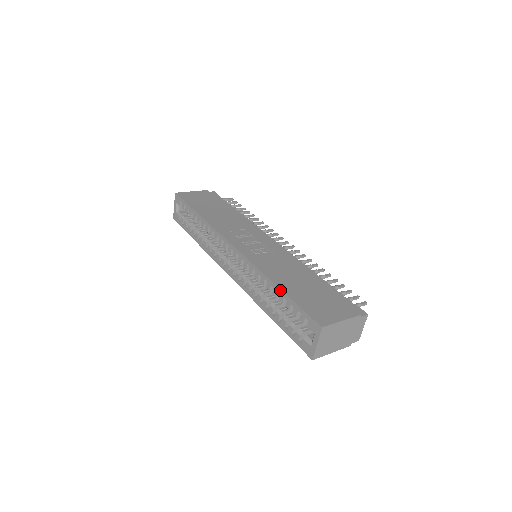
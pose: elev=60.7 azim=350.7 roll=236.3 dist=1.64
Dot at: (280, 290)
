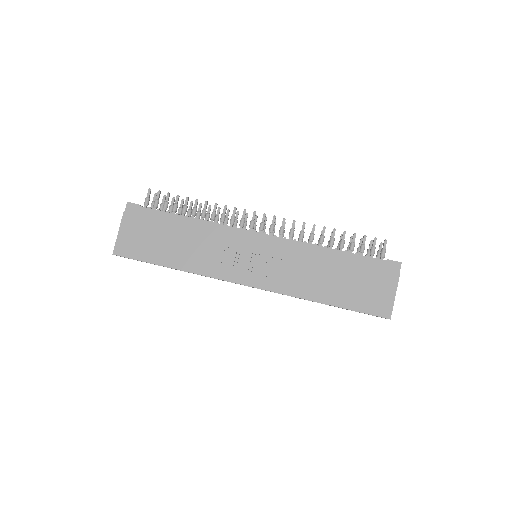
Dot at: occluded
